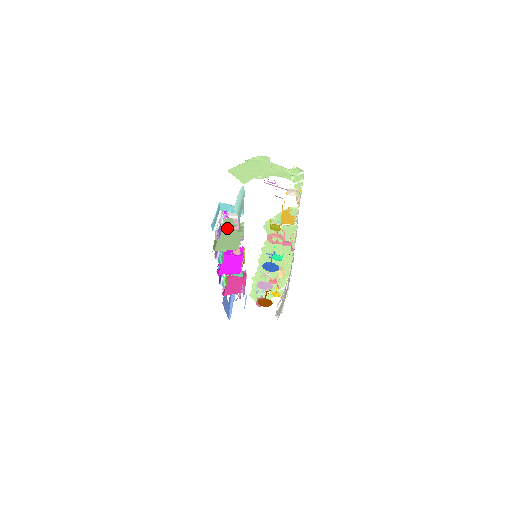
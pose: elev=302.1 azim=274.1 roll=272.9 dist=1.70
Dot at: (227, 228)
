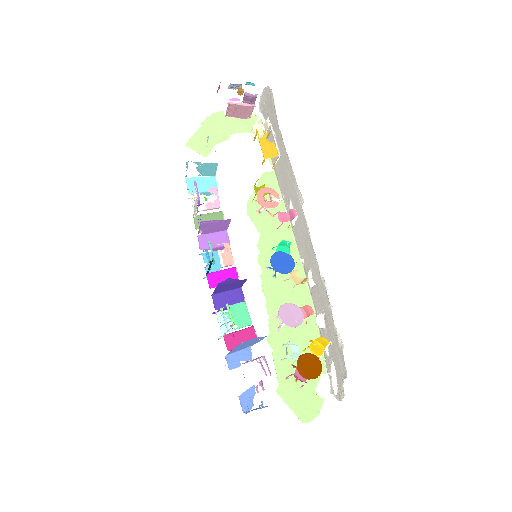
Dot at: occluded
